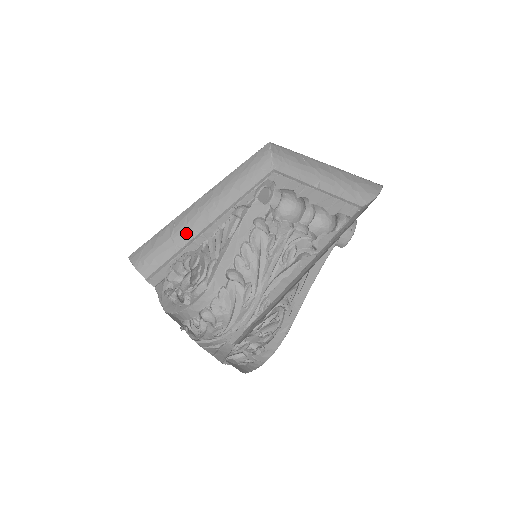
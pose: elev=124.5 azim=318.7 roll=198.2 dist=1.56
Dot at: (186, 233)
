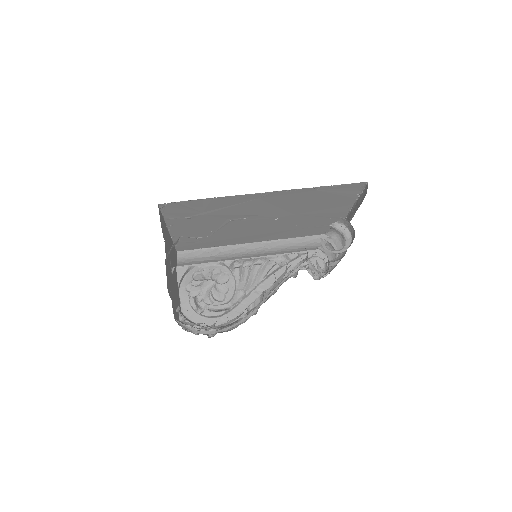
Dot at: (227, 258)
